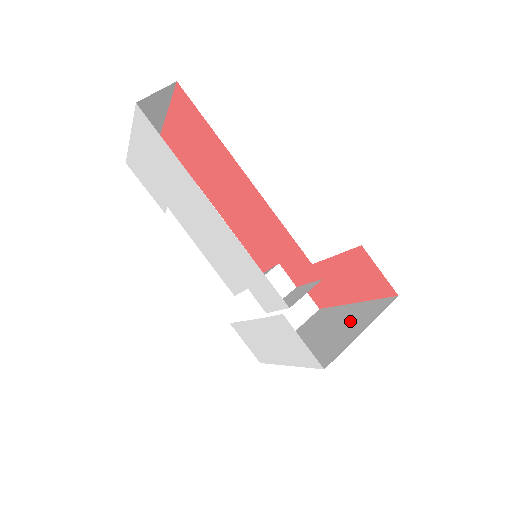
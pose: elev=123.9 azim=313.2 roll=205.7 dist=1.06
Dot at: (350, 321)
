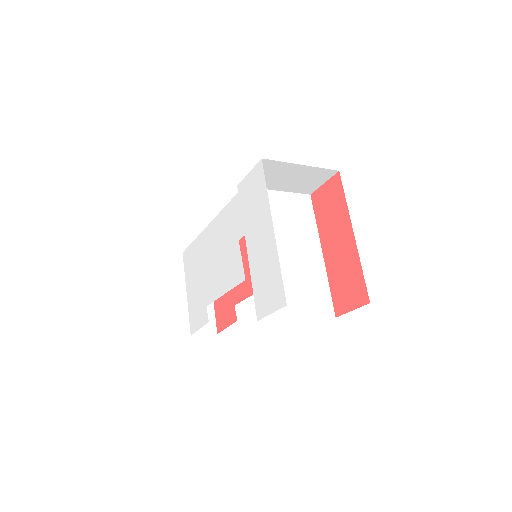
Dot at: occluded
